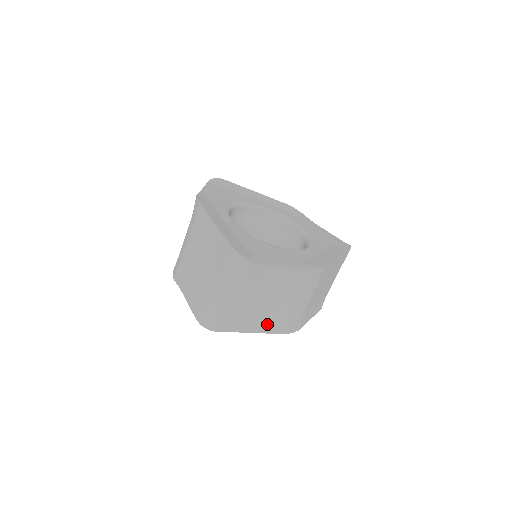
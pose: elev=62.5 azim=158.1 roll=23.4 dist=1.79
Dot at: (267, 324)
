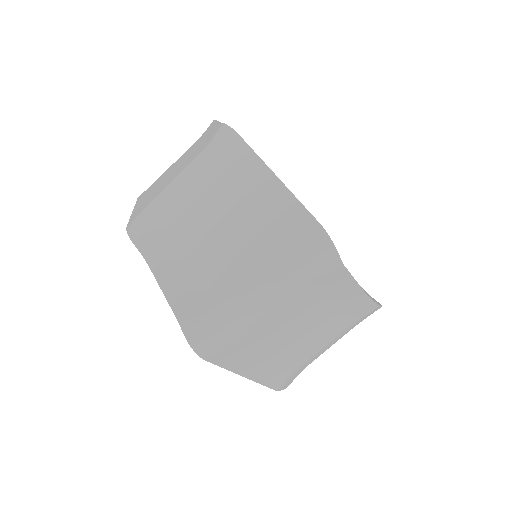
Dot at: (270, 369)
